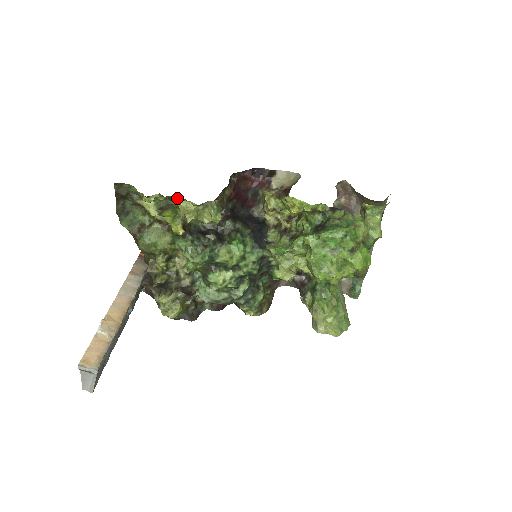
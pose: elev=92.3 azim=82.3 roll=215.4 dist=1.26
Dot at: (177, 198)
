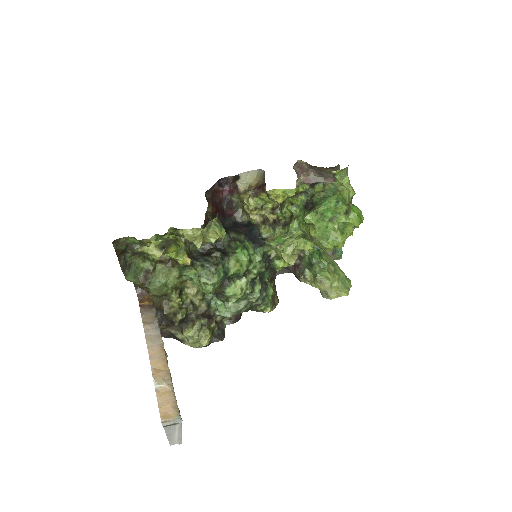
Dot at: (180, 230)
